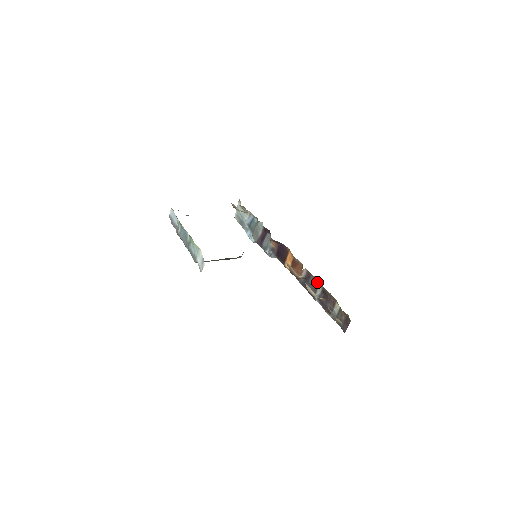
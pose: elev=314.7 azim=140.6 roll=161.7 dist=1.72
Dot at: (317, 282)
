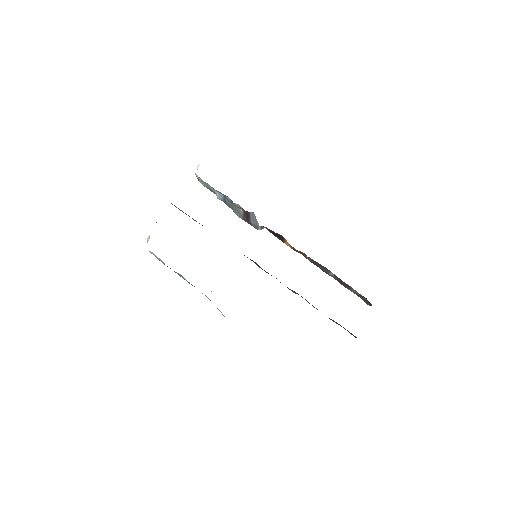
Dot at: (327, 269)
